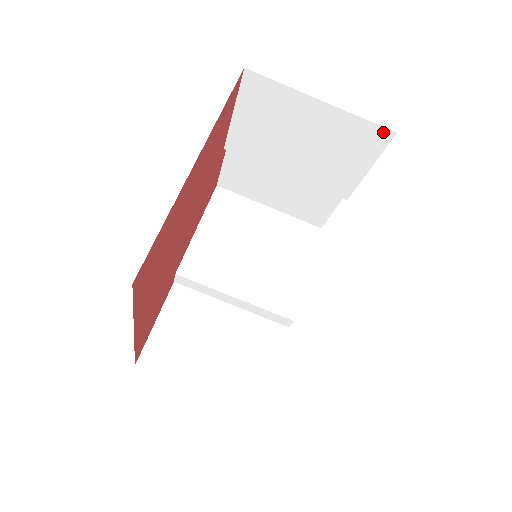
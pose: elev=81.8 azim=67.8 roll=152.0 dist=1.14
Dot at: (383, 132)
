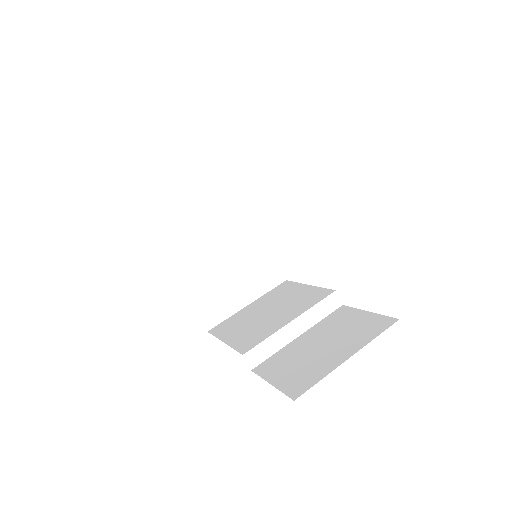
Dot at: (228, 167)
